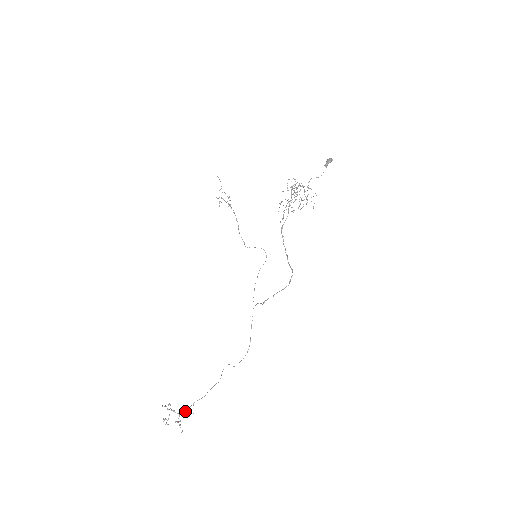
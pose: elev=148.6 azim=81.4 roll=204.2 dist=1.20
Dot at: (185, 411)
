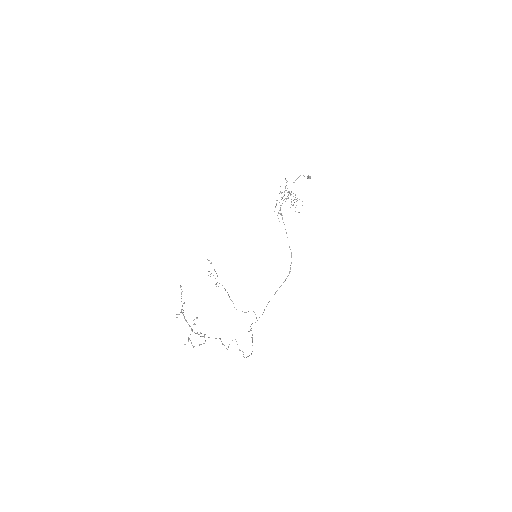
Dot at: occluded
